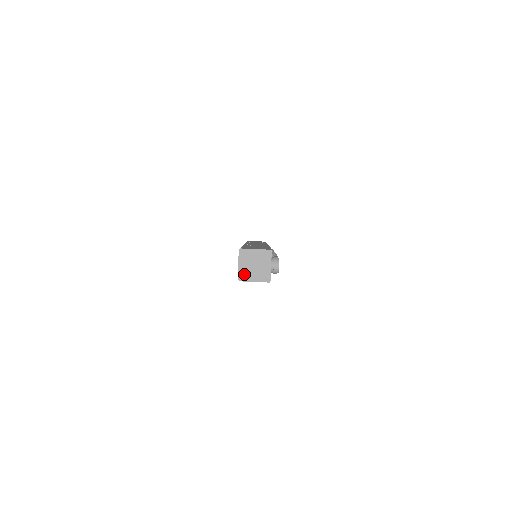
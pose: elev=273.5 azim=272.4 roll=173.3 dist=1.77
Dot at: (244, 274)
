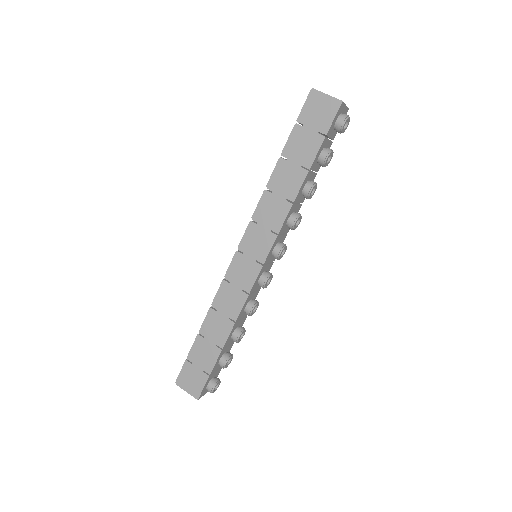
Dot at: occluded
